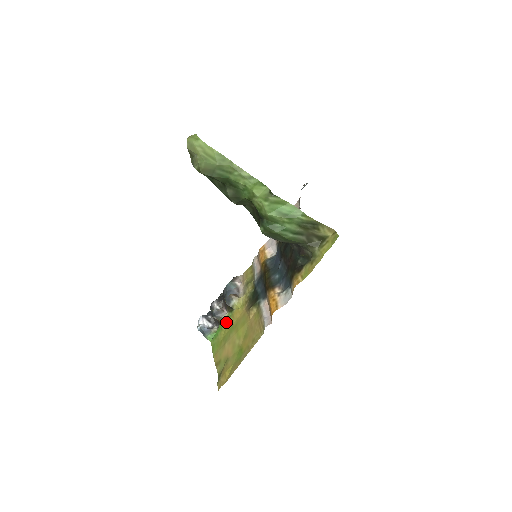
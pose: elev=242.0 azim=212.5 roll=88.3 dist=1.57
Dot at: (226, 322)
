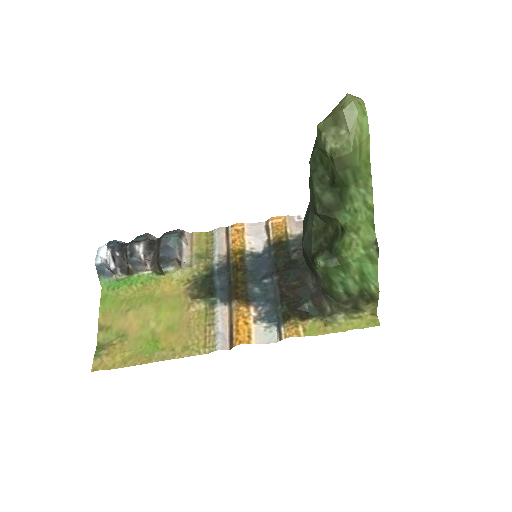
Dot at: (143, 282)
